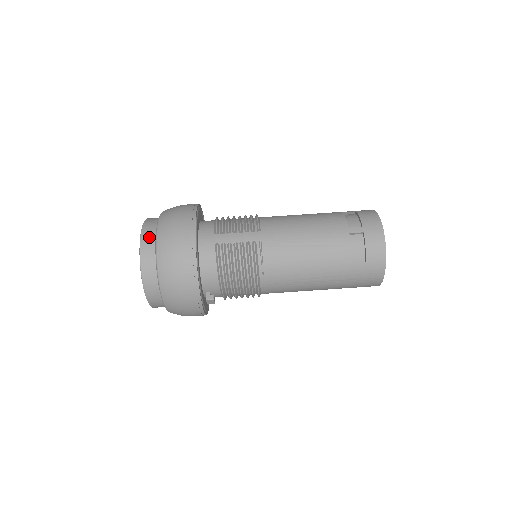
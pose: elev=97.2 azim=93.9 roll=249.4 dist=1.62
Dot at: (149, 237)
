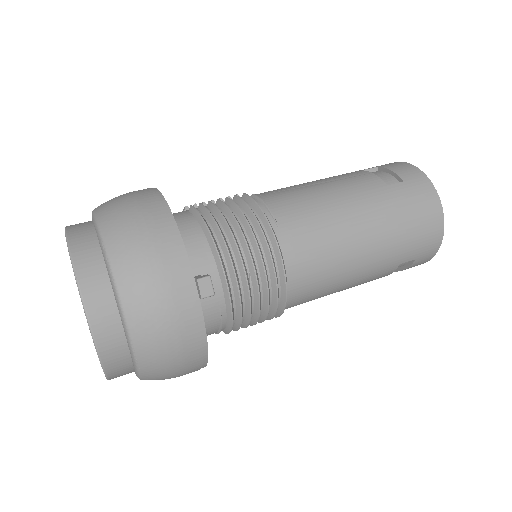
Dot at: (80, 223)
